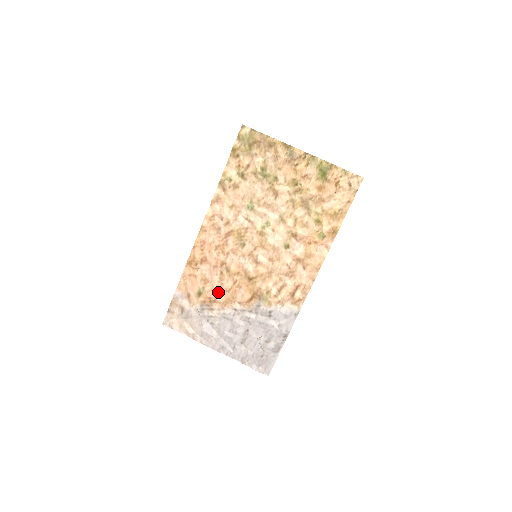
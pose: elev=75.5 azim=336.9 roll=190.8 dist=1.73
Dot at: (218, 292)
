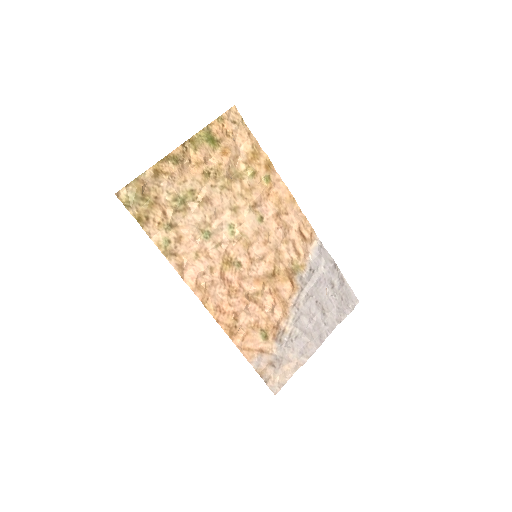
Dot at: (271, 316)
